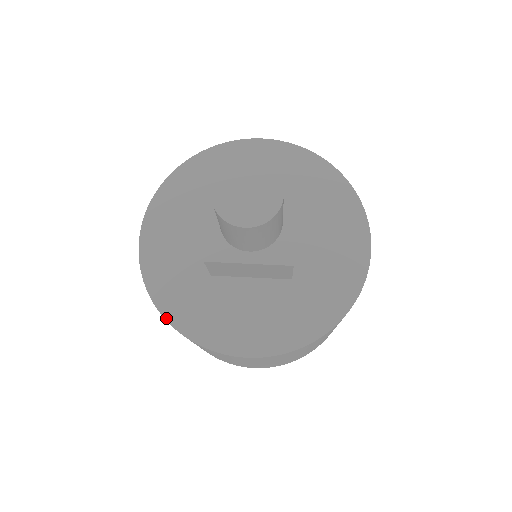
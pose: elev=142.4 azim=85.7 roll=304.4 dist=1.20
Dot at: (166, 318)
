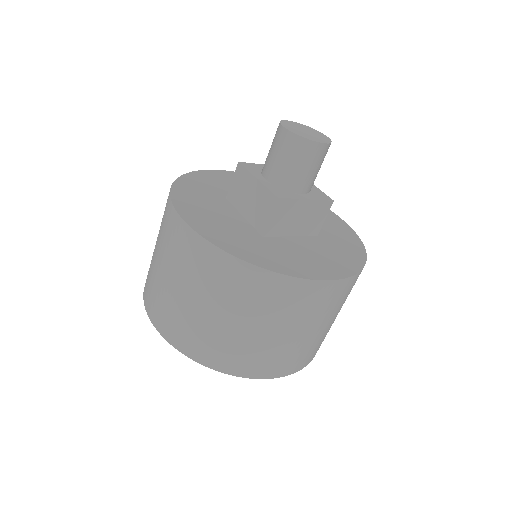
Dot at: (177, 179)
